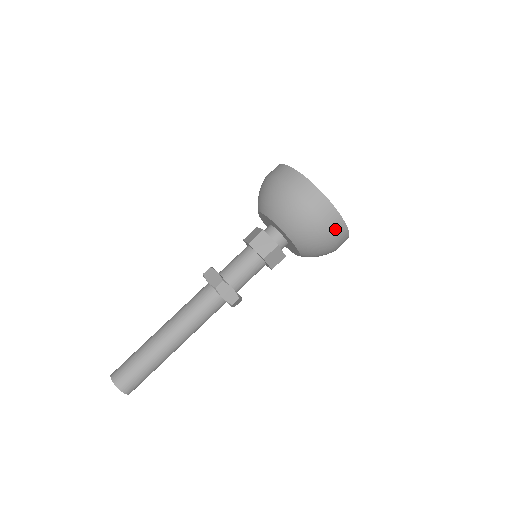
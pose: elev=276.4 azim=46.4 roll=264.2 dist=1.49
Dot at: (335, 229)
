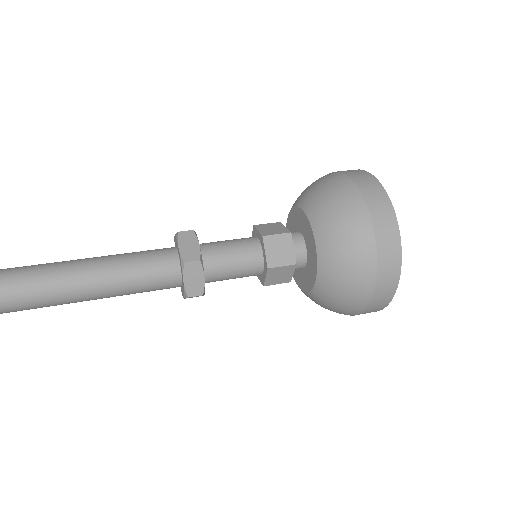
Dot at: (379, 217)
